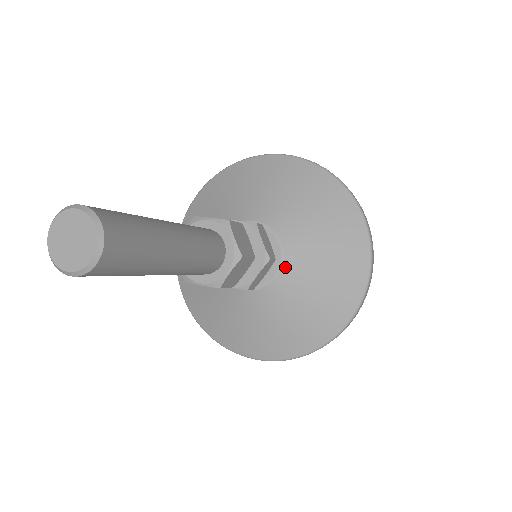
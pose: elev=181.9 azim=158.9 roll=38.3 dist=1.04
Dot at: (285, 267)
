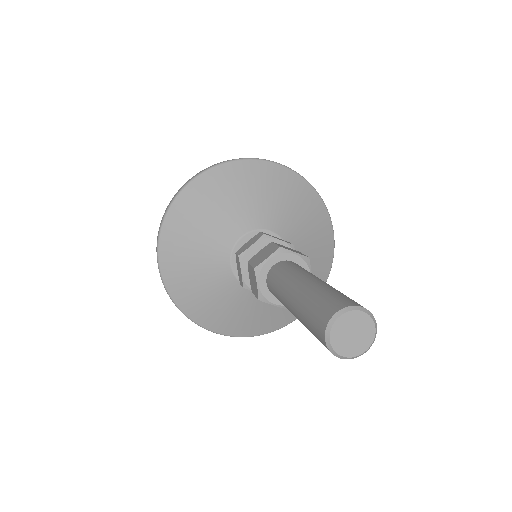
Dot at: occluded
